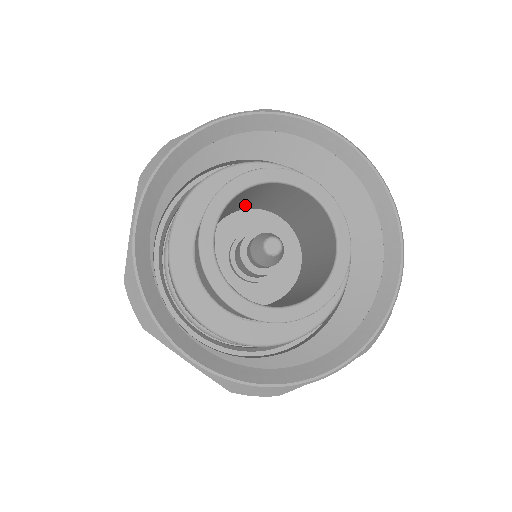
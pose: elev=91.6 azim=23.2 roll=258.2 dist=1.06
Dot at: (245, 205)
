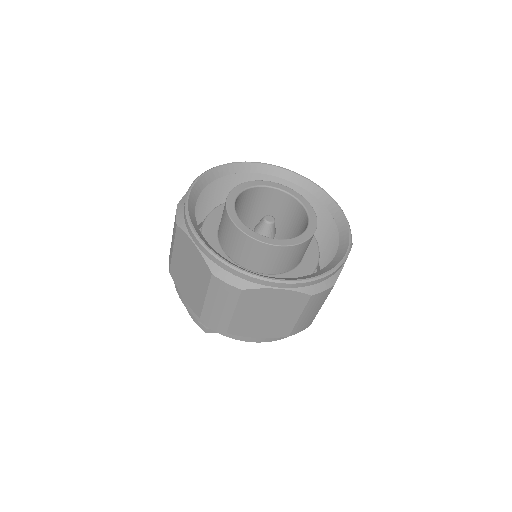
Dot at: occluded
